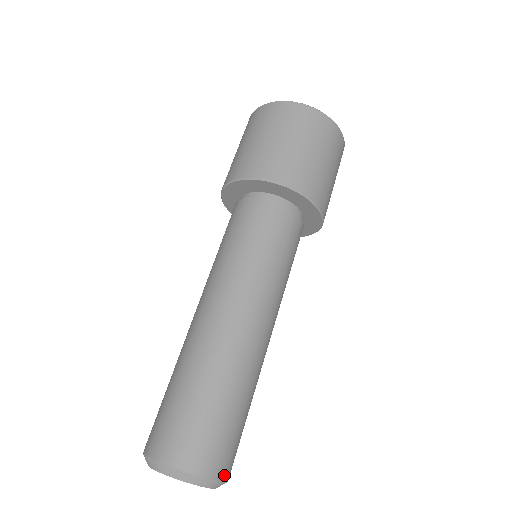
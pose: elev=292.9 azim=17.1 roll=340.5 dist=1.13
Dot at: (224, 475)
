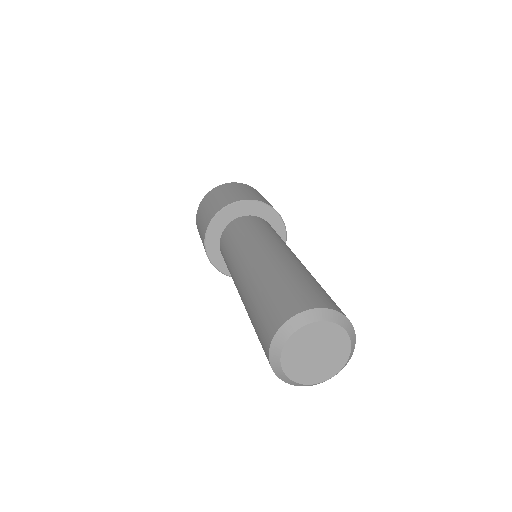
Dot at: occluded
